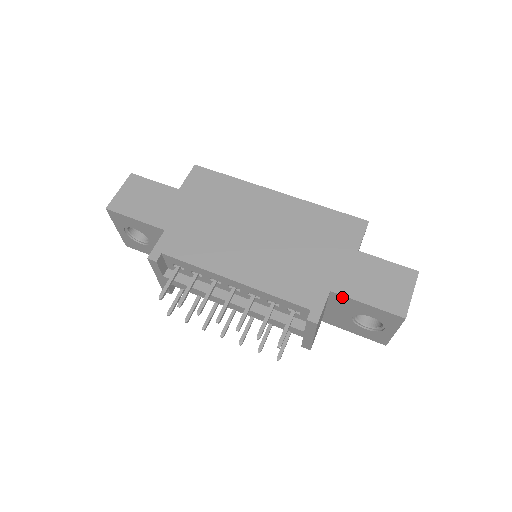
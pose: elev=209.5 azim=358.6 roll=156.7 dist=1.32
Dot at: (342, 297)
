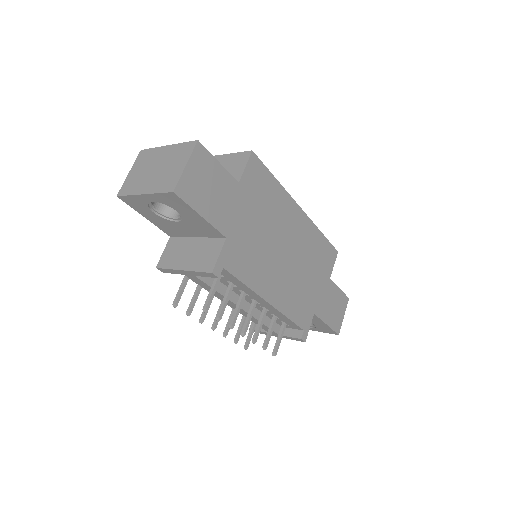
Dot at: (316, 317)
